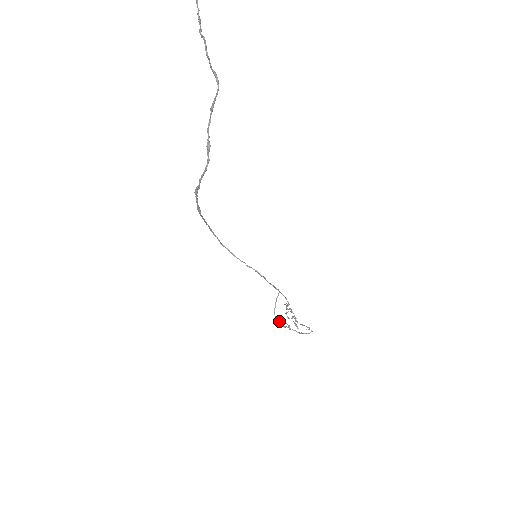
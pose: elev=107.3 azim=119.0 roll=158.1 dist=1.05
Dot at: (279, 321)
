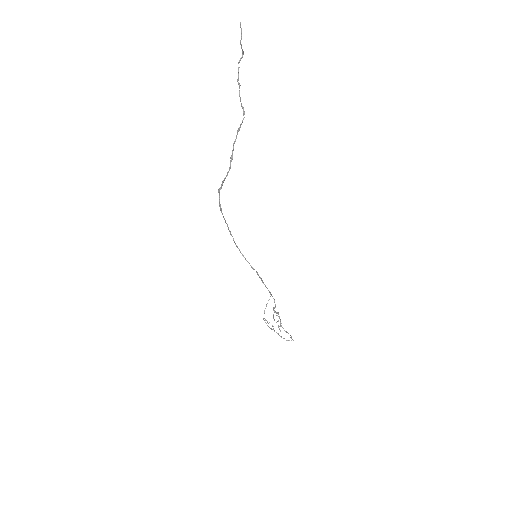
Dot at: (266, 320)
